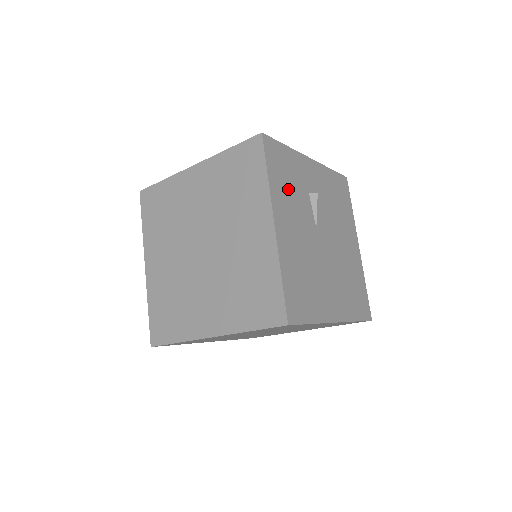
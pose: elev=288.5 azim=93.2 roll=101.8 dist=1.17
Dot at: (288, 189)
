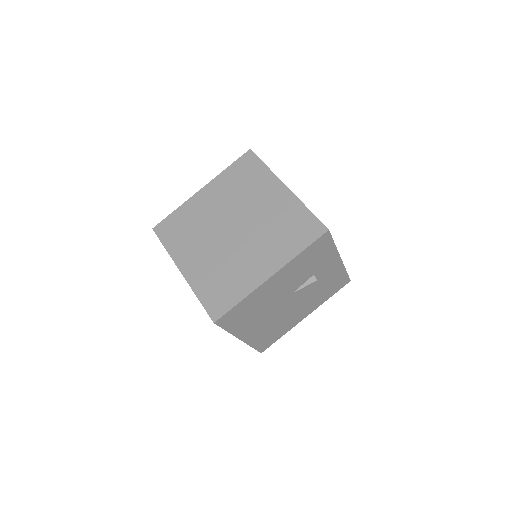
Dot at: (304, 265)
